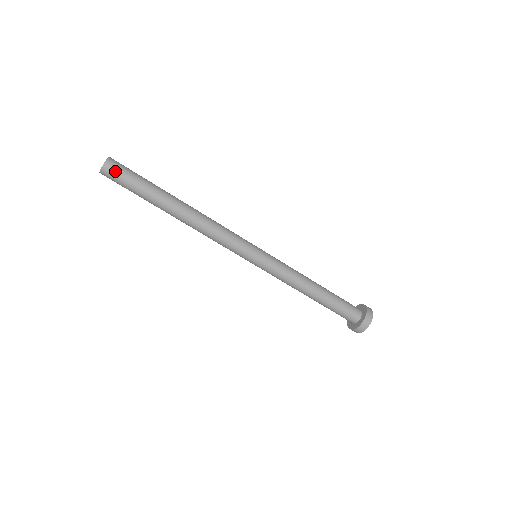
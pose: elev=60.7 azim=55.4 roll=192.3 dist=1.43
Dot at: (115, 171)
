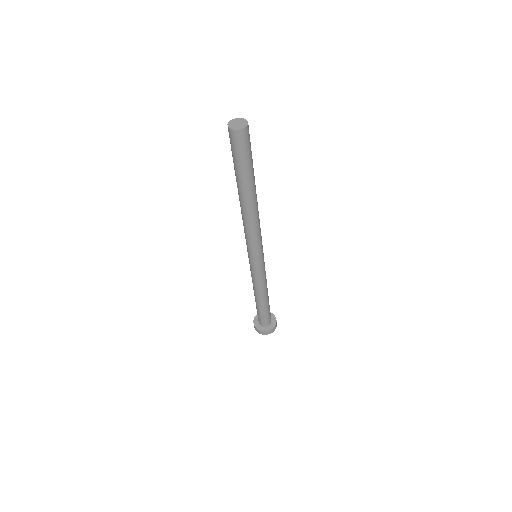
Dot at: (242, 141)
